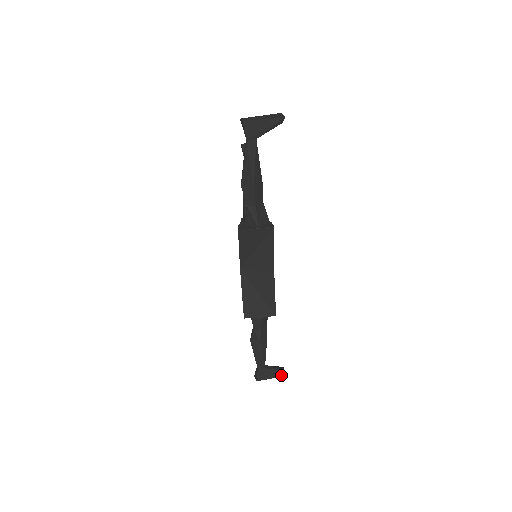
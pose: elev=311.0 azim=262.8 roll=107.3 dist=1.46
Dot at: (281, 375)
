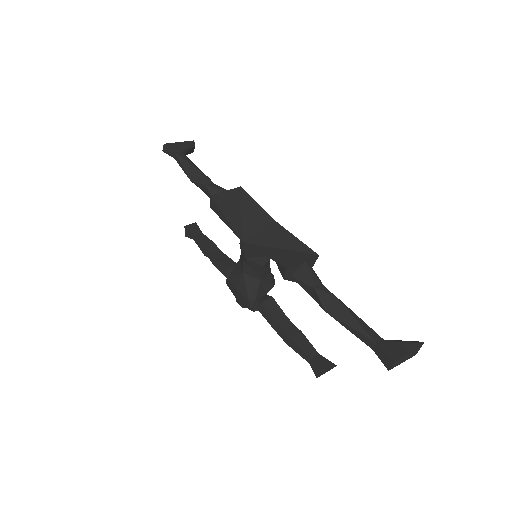
Dot at: (416, 343)
